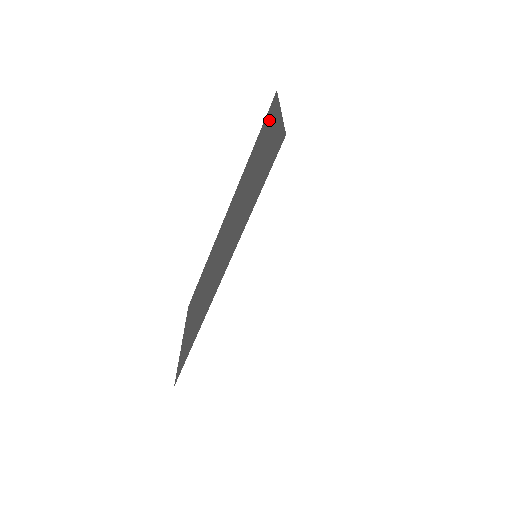
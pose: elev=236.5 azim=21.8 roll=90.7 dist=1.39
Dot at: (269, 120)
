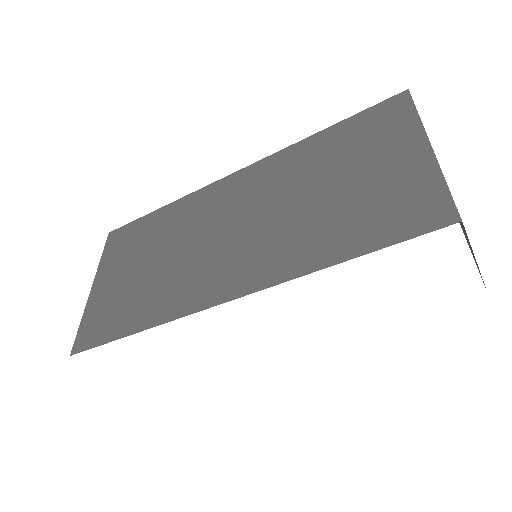
Dot at: (386, 127)
